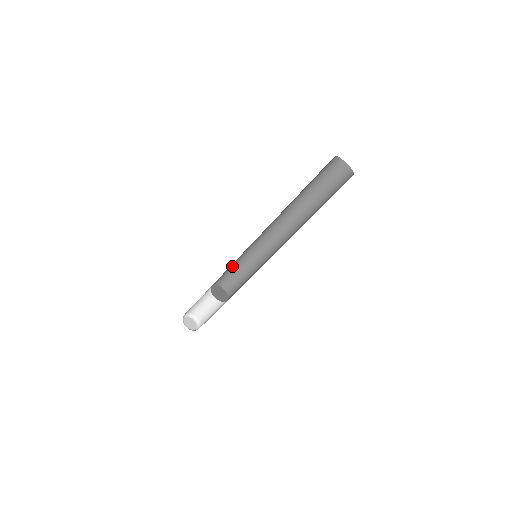
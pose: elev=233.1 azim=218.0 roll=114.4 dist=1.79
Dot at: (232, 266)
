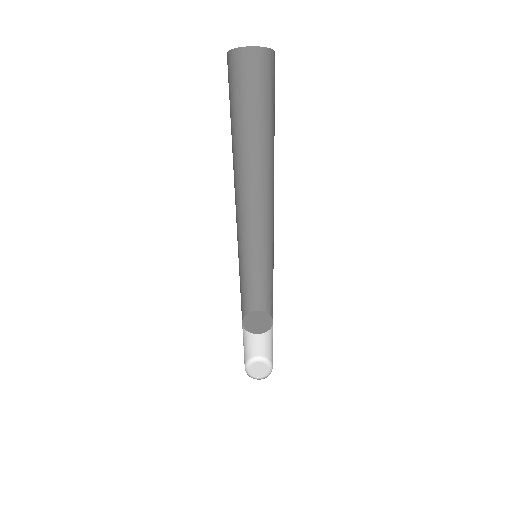
Dot at: (248, 281)
